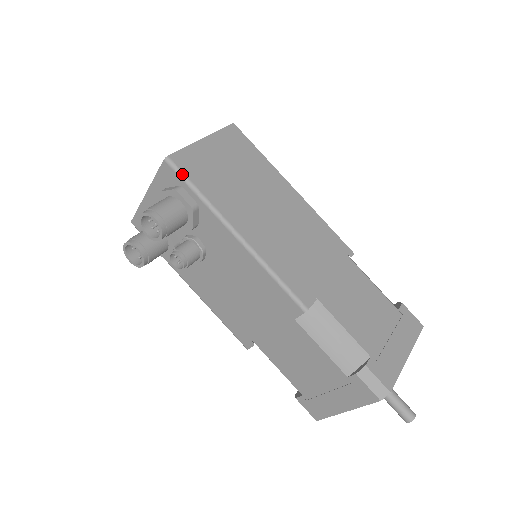
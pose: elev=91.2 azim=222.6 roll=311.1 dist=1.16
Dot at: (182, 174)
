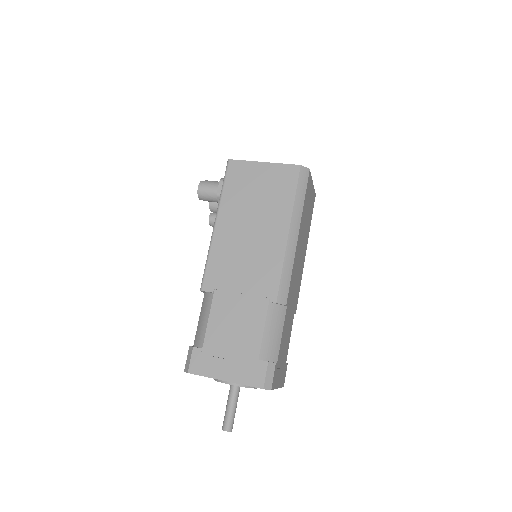
Dot at: (226, 173)
